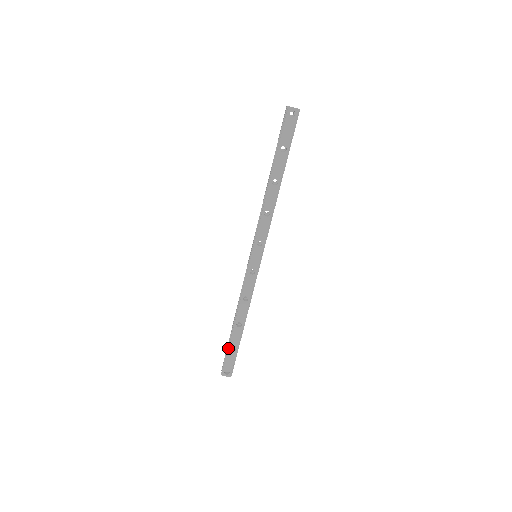
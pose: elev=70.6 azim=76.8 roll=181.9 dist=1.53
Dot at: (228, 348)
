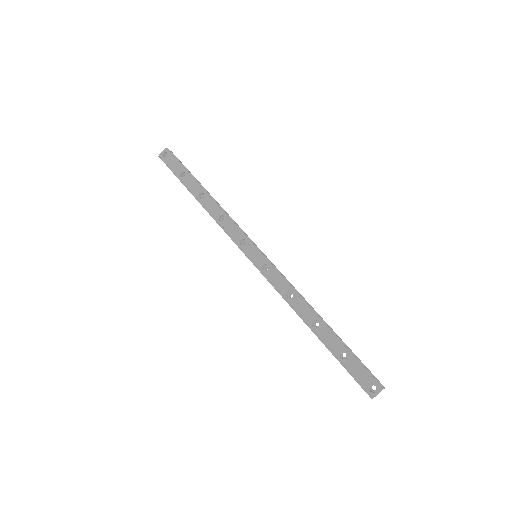
Dot at: (338, 360)
